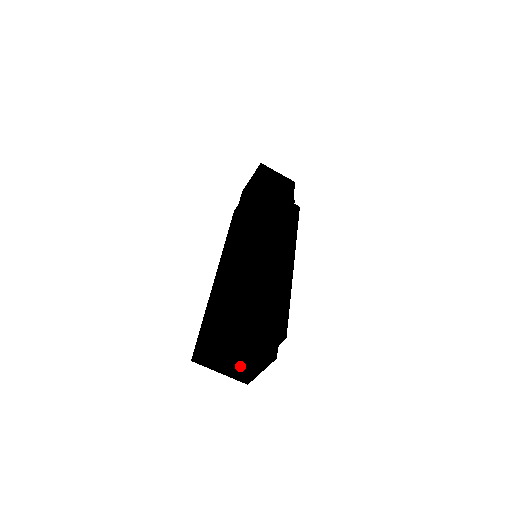
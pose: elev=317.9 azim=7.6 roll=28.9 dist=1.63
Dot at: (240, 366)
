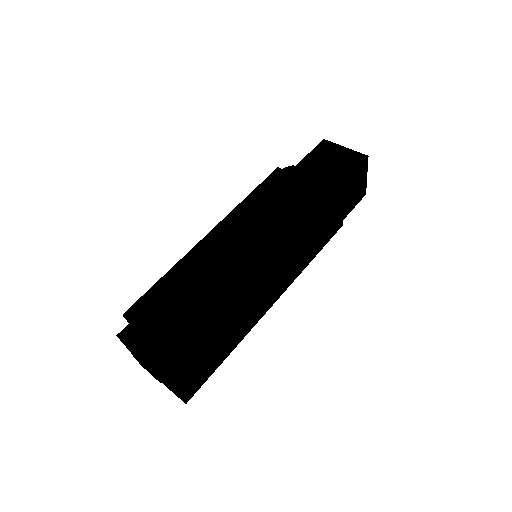
Dot at: occluded
